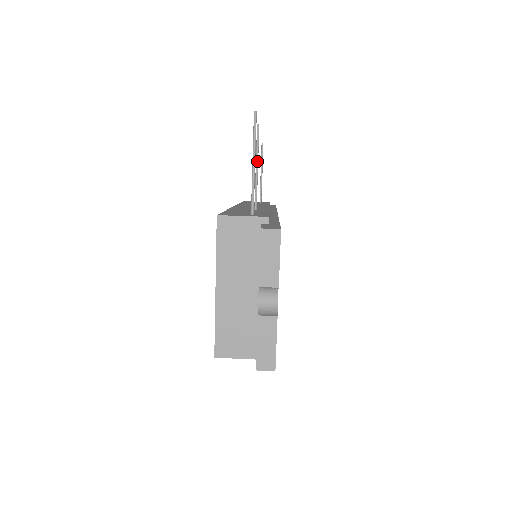
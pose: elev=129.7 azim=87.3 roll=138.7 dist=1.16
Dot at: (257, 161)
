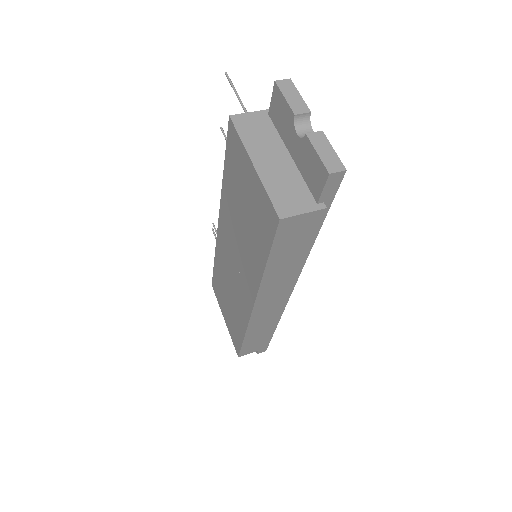
Dot at: occluded
